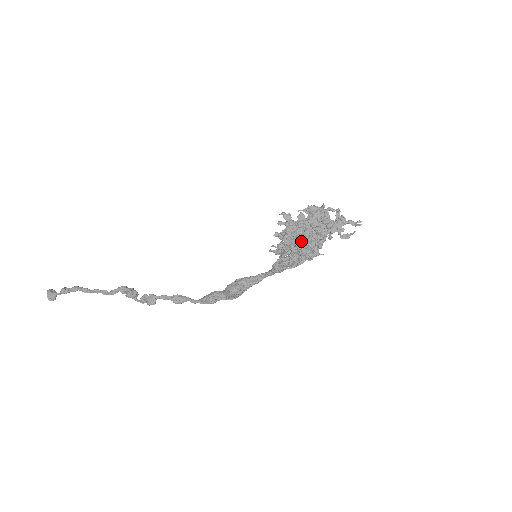
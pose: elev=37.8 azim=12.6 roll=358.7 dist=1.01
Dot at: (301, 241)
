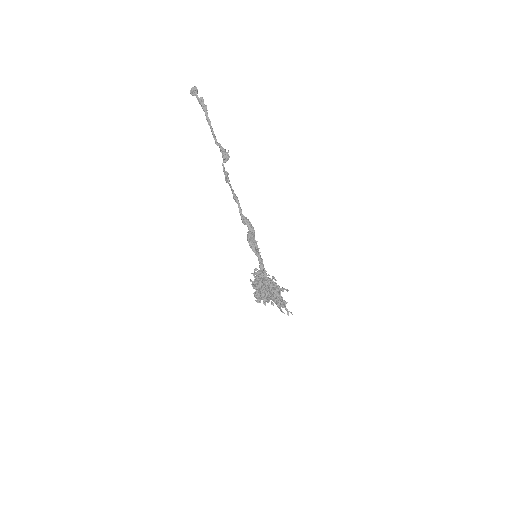
Dot at: (255, 296)
